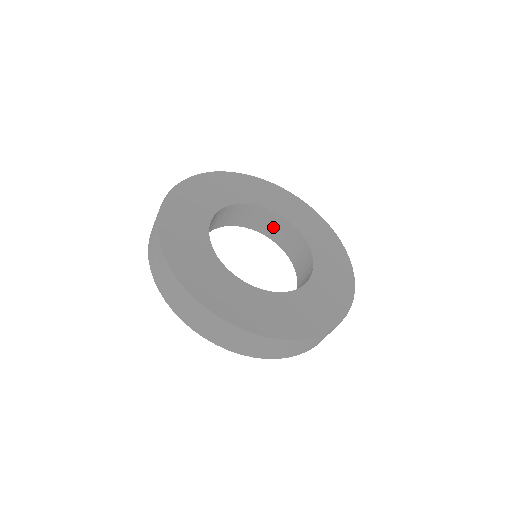
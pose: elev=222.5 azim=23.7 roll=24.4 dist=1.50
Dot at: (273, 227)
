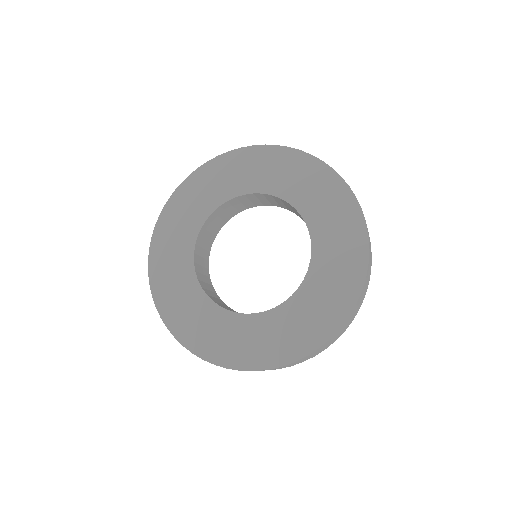
Dot at: (235, 207)
